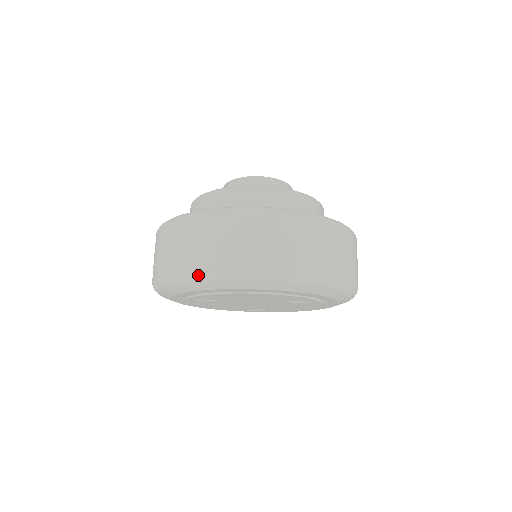
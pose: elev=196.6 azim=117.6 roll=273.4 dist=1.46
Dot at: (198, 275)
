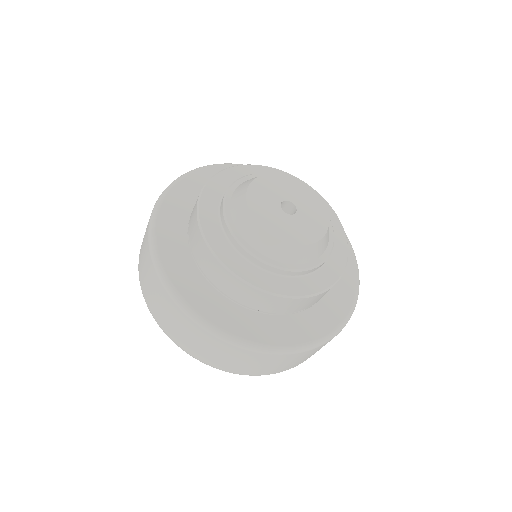
Dot at: occluded
